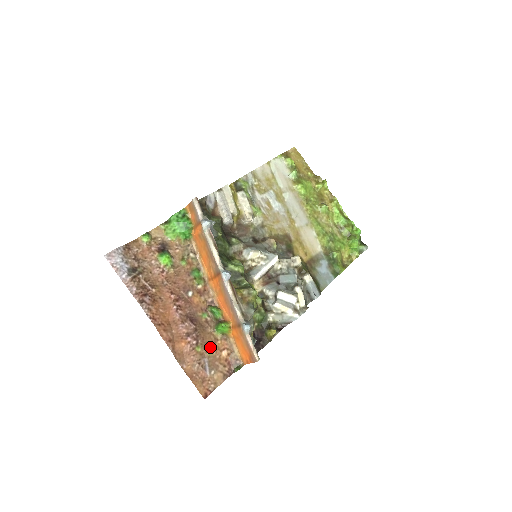
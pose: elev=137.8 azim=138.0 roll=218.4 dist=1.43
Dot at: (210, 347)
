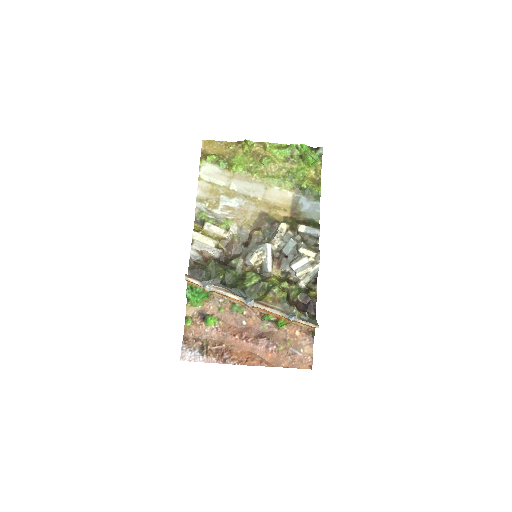
Dot at: (286, 339)
